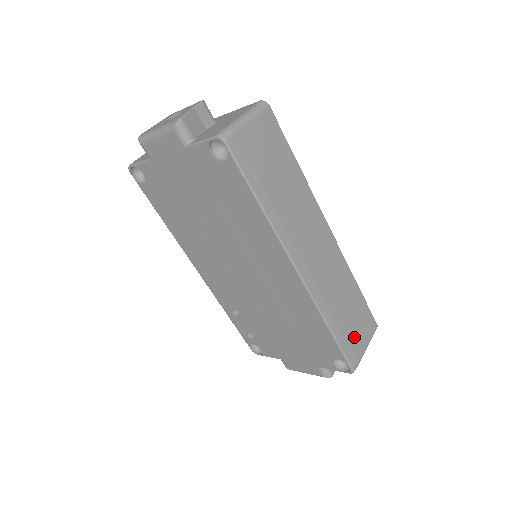
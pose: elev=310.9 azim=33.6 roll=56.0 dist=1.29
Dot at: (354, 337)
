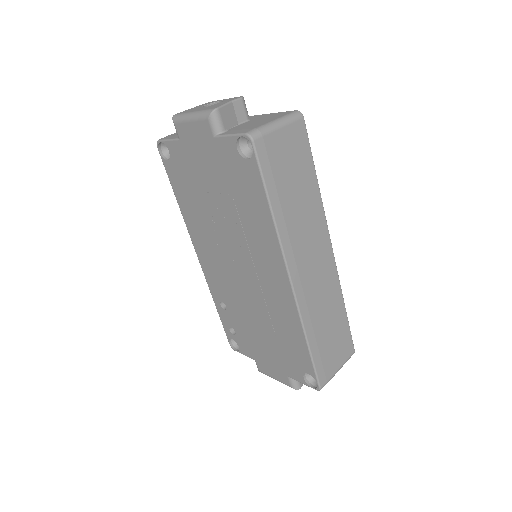
Dot at: (329, 357)
